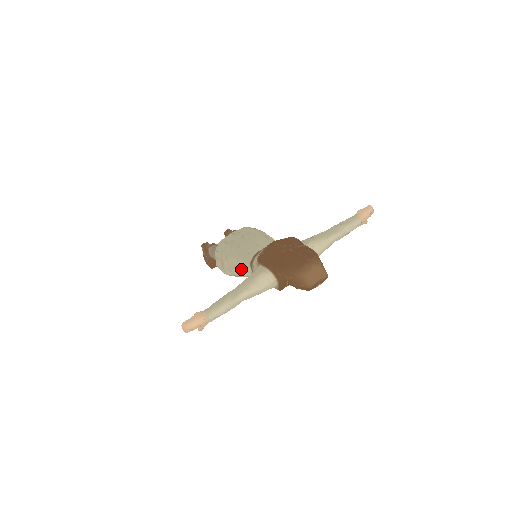
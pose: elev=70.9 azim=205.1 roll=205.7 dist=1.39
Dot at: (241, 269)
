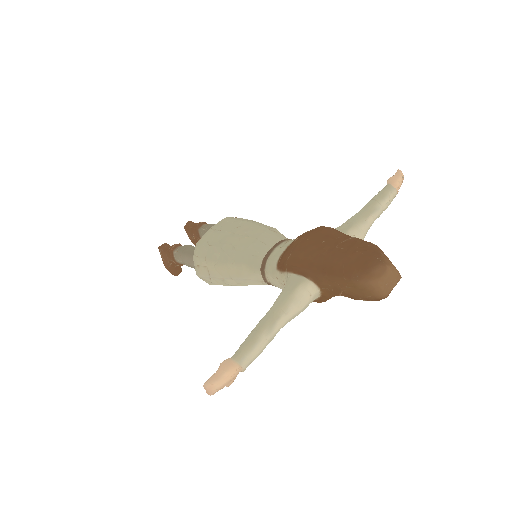
Dot at: (245, 278)
